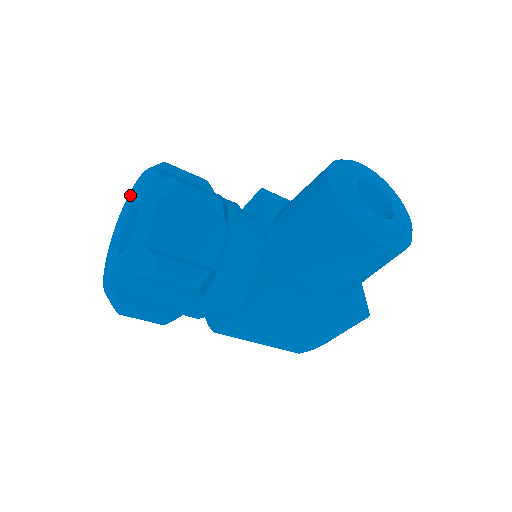
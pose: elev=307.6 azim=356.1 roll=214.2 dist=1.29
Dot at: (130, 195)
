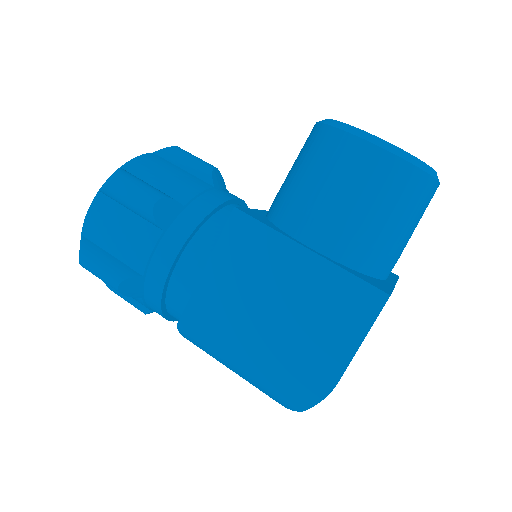
Dot at: occluded
